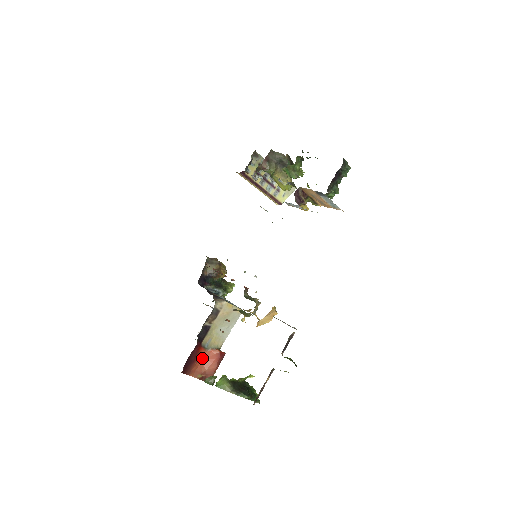
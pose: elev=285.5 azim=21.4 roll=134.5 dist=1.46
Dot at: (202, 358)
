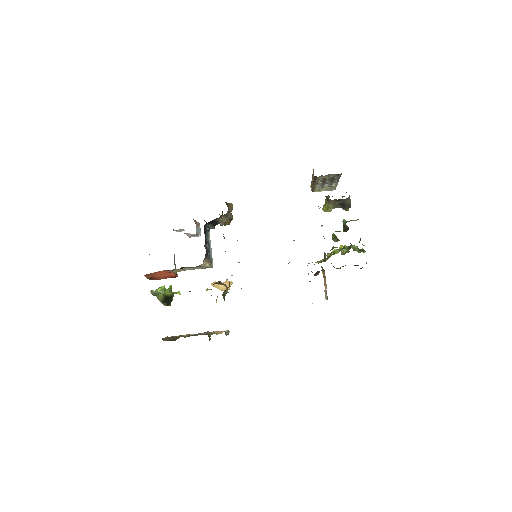
Dot at: (161, 271)
